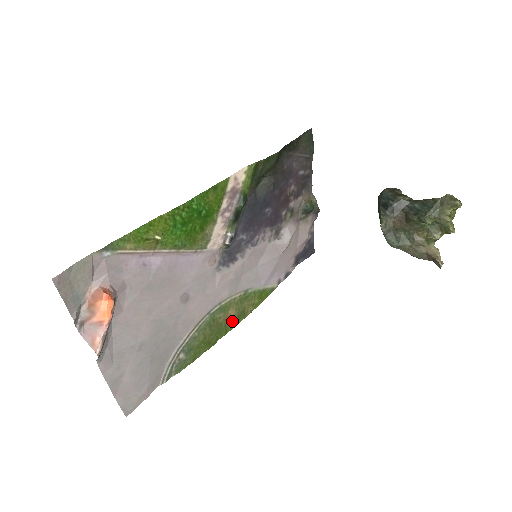
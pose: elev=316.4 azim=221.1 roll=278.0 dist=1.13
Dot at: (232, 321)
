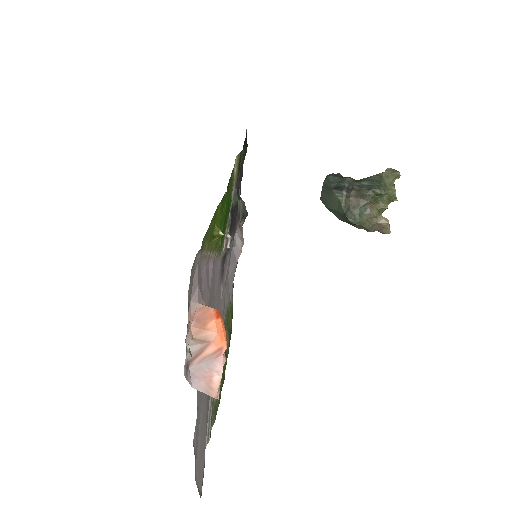
Dot at: (227, 345)
